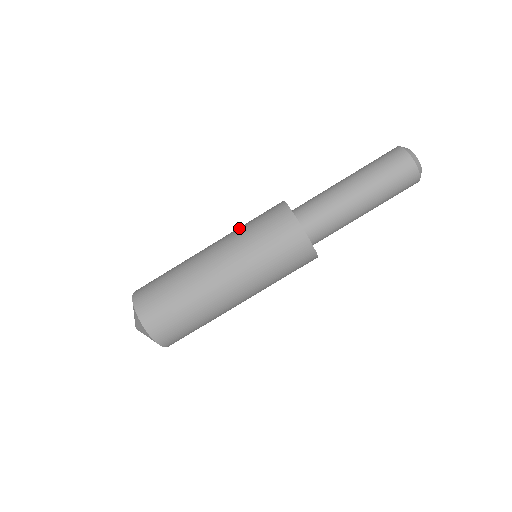
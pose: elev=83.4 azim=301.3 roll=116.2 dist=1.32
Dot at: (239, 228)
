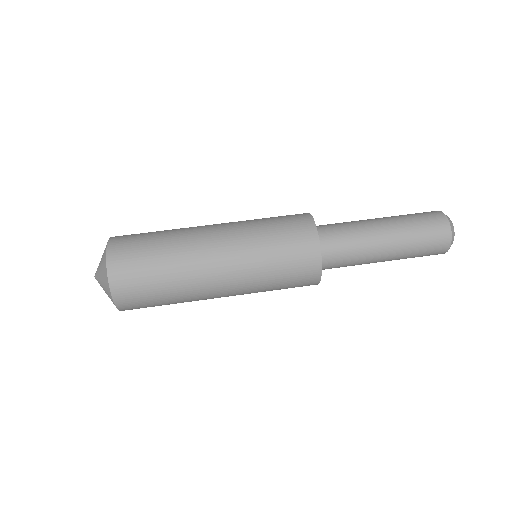
Dot at: occluded
